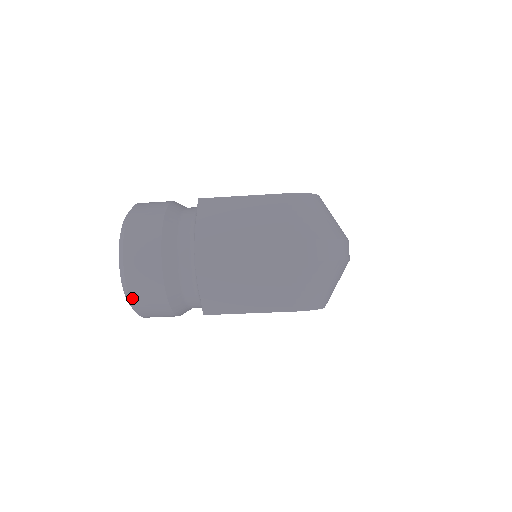
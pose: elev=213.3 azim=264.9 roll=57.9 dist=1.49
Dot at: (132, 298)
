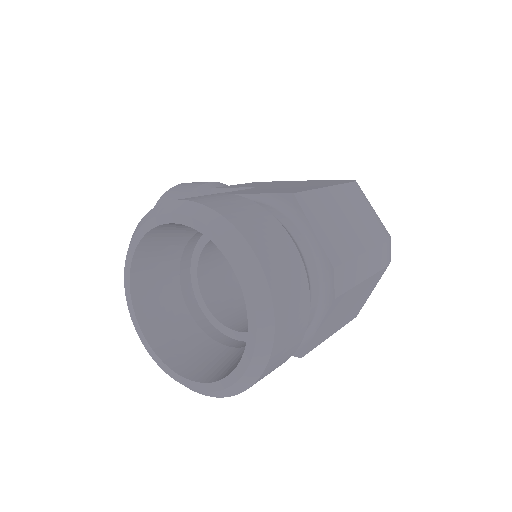
Dot at: (262, 375)
